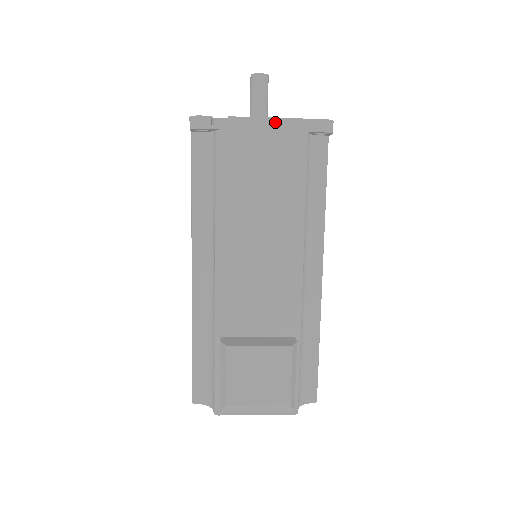
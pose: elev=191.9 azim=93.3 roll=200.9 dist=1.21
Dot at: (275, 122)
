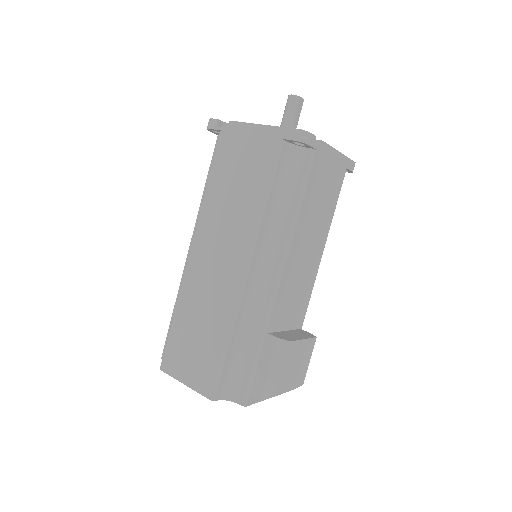
Dot at: (339, 155)
